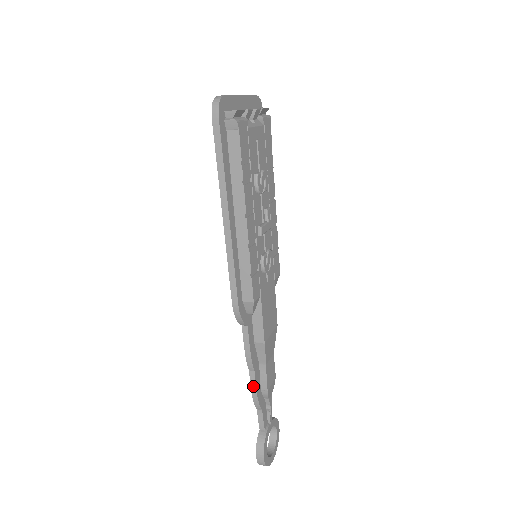
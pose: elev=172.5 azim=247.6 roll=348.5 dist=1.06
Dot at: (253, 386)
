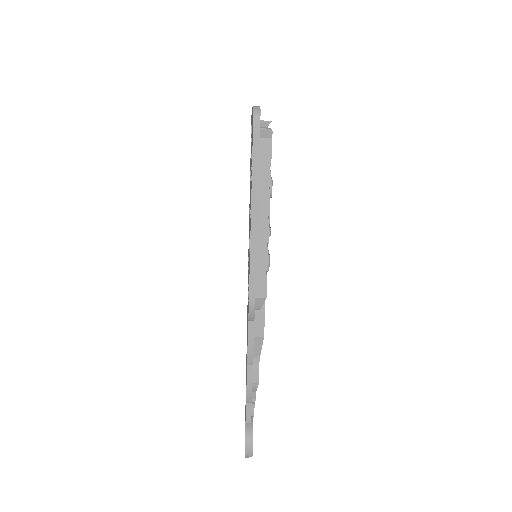
Dot at: (249, 380)
